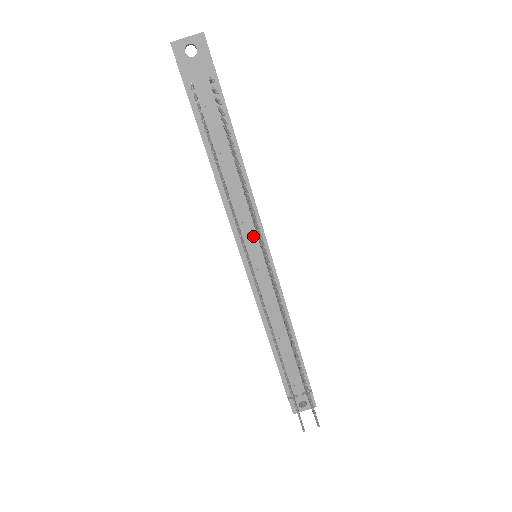
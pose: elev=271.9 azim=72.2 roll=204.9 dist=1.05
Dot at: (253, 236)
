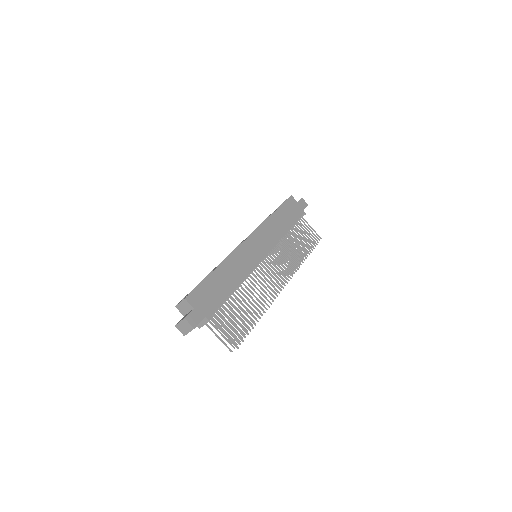
Dot at: occluded
